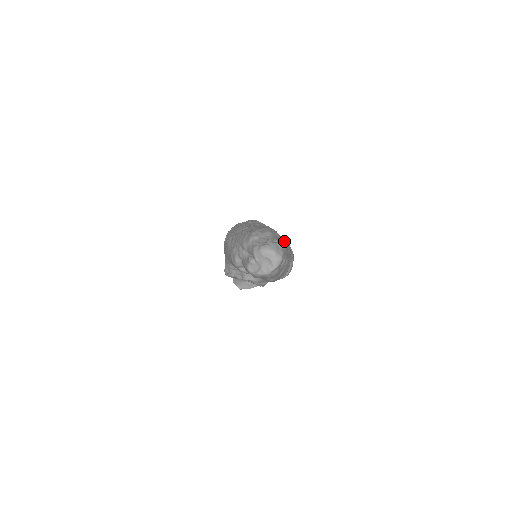
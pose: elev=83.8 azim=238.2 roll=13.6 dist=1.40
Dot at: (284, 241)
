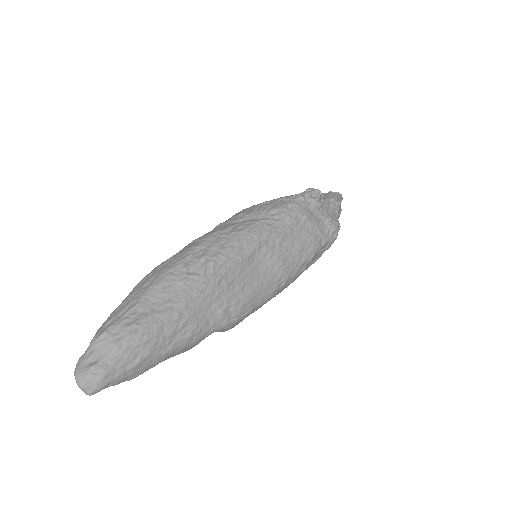
Dot at: (188, 328)
